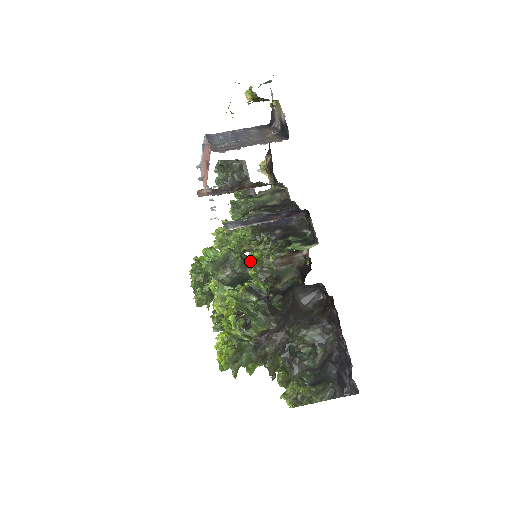
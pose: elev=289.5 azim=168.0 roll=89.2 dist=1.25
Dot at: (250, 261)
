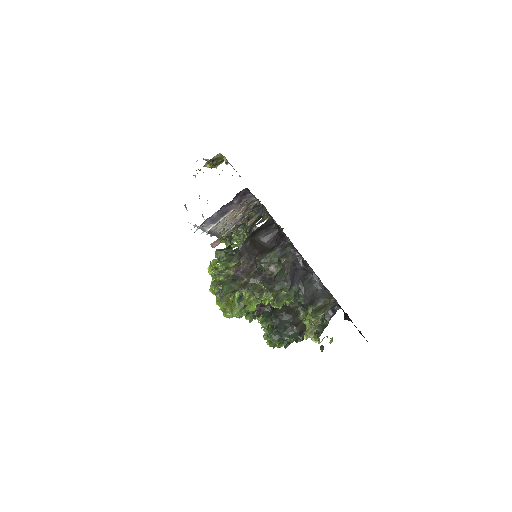
Dot at: occluded
